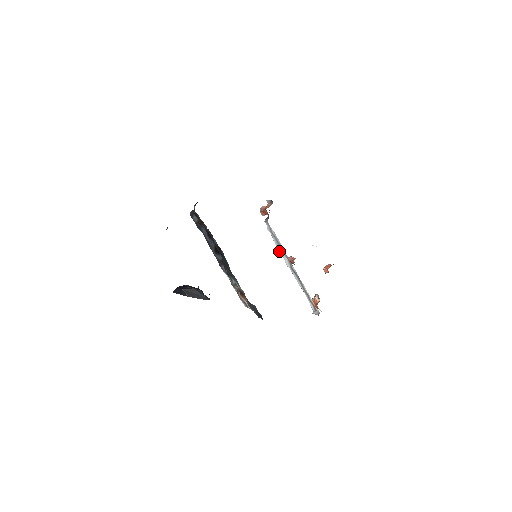
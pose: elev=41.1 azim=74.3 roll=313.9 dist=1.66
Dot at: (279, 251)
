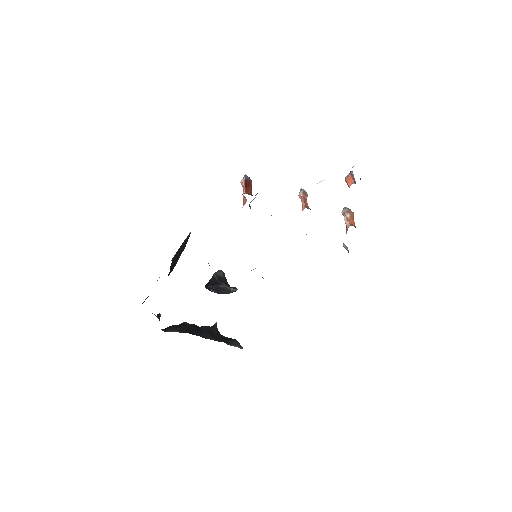
Dot at: occluded
